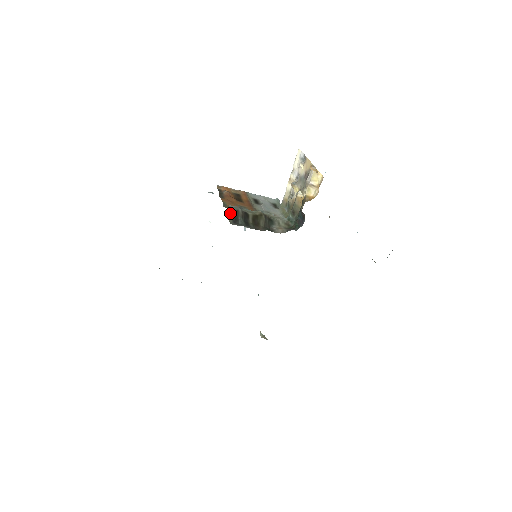
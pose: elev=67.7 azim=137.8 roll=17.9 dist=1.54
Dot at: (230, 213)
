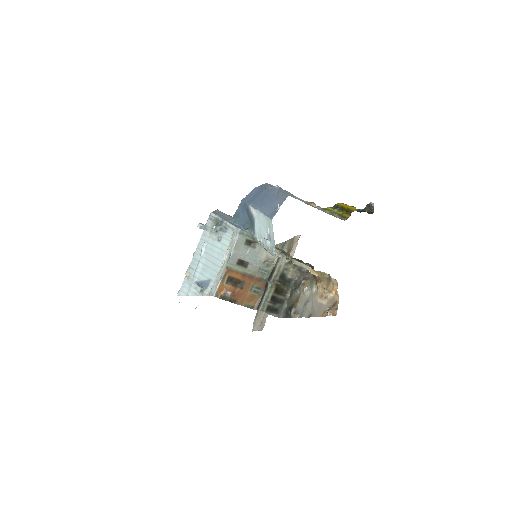
Dot at: (268, 313)
